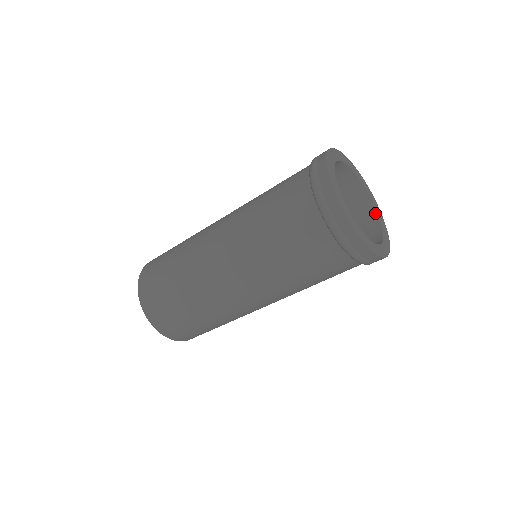
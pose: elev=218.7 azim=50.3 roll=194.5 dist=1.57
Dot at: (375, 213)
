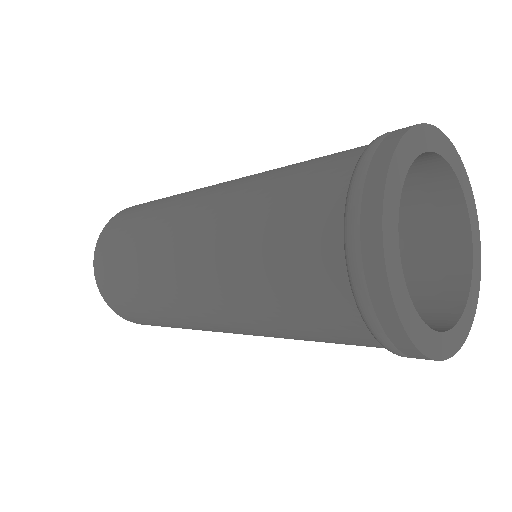
Dot at: (467, 229)
